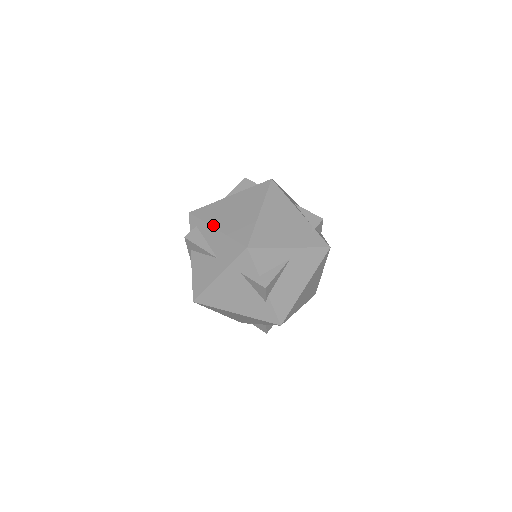
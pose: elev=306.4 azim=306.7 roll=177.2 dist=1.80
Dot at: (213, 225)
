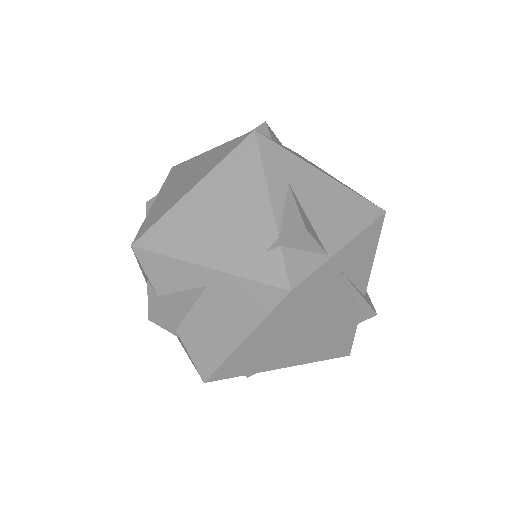
Dot at: (158, 194)
